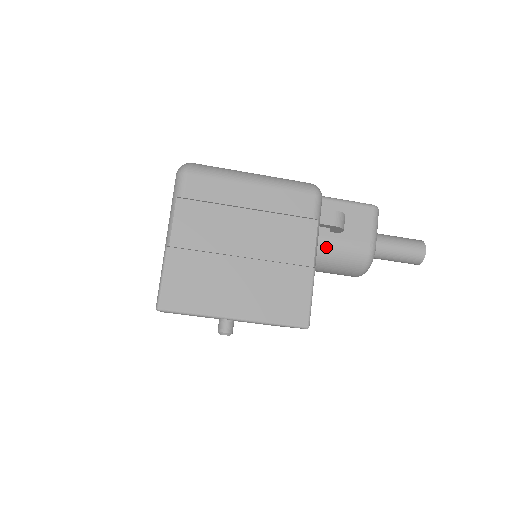
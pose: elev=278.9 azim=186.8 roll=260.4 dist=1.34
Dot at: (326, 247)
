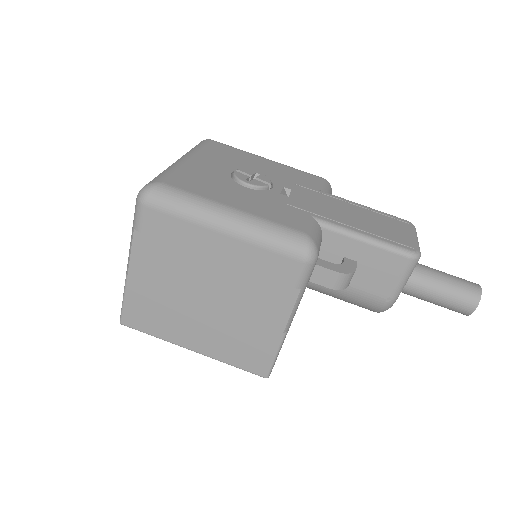
Dot at: occluded
